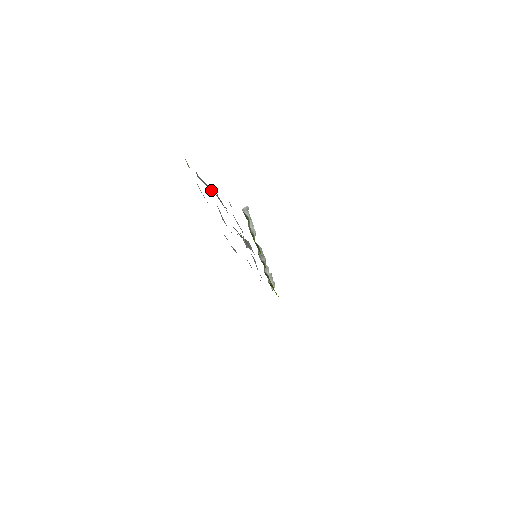
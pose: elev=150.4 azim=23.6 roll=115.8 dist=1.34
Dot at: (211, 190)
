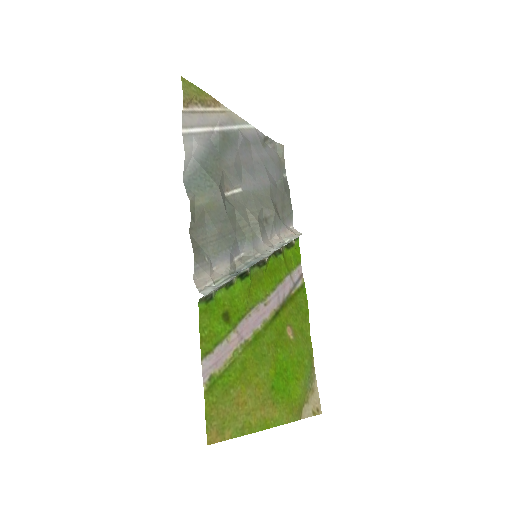
Dot at: (205, 182)
